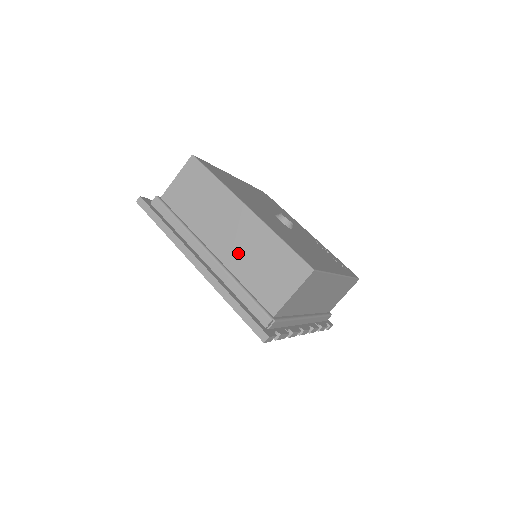
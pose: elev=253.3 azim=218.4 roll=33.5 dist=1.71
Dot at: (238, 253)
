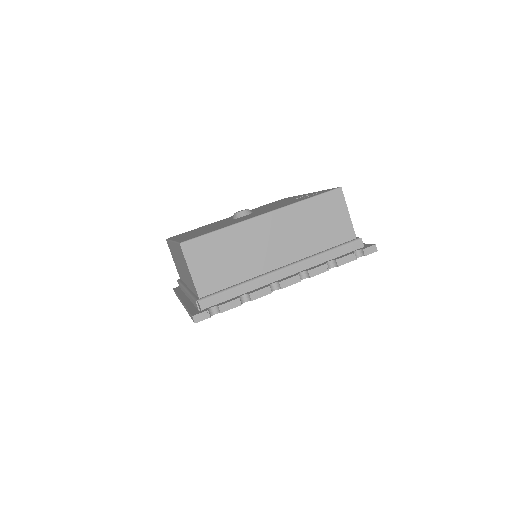
Dot at: occluded
